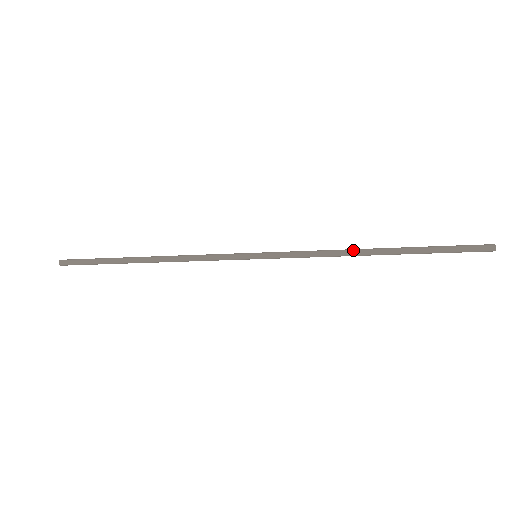
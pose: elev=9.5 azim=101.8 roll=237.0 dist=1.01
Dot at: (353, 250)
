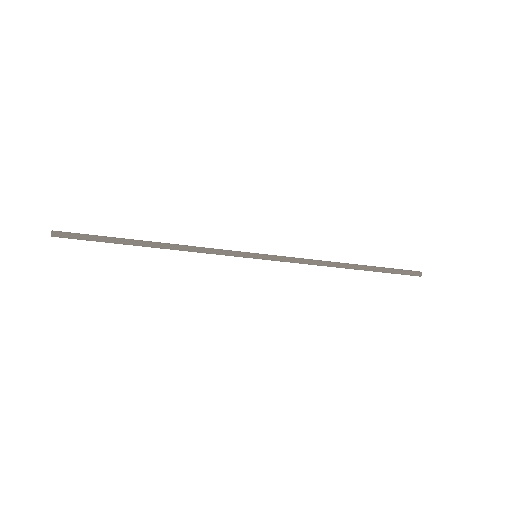
Dot at: occluded
